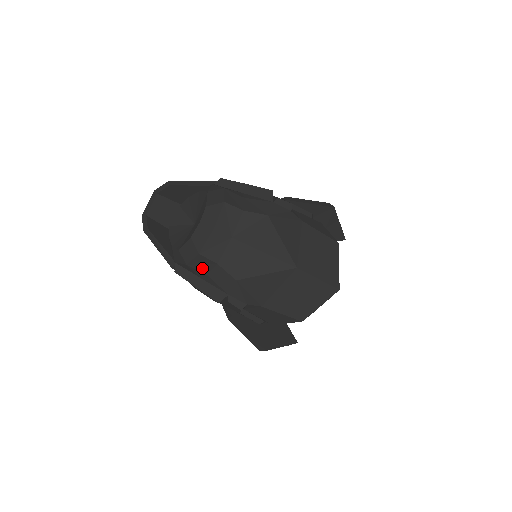
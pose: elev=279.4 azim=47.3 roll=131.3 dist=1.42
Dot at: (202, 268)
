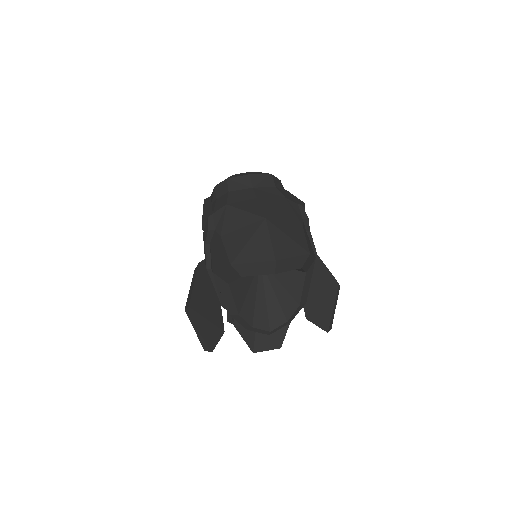
Dot at: (219, 193)
